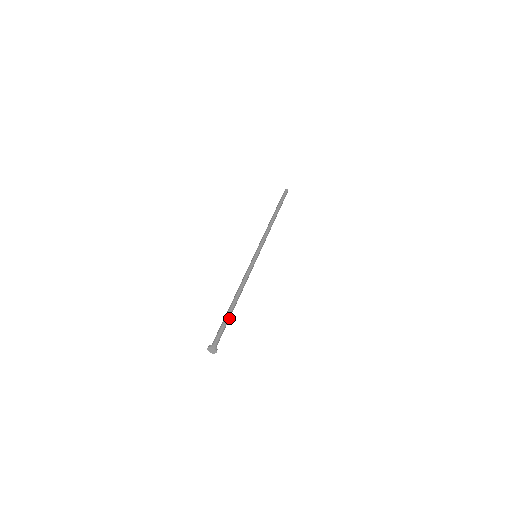
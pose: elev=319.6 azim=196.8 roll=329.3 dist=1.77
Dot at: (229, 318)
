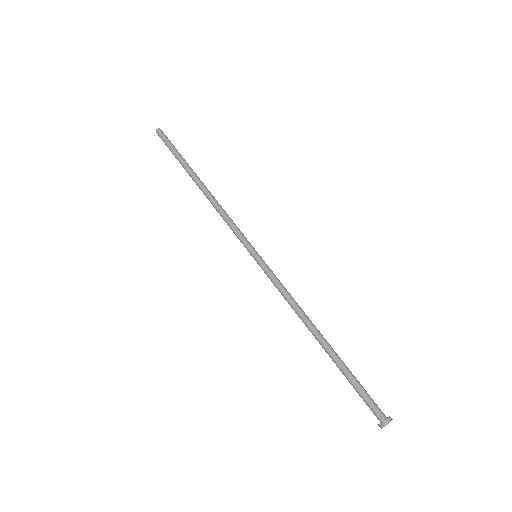
Dot at: (344, 367)
